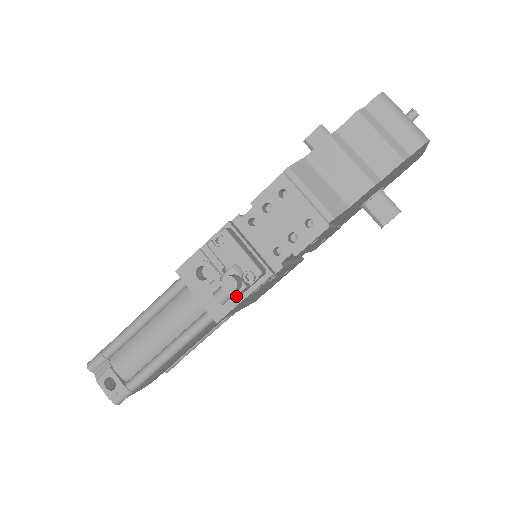
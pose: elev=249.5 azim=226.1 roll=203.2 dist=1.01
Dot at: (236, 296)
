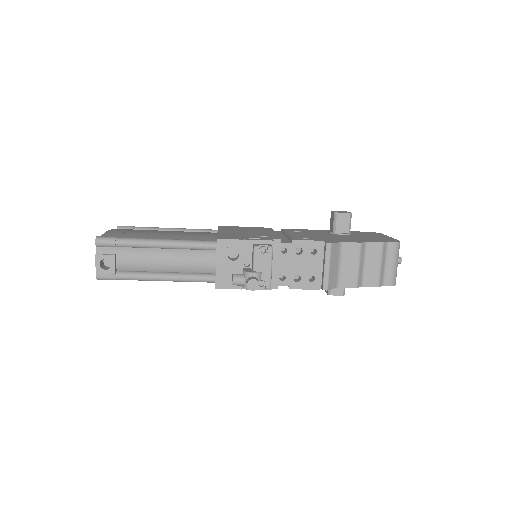
Dot at: (246, 289)
